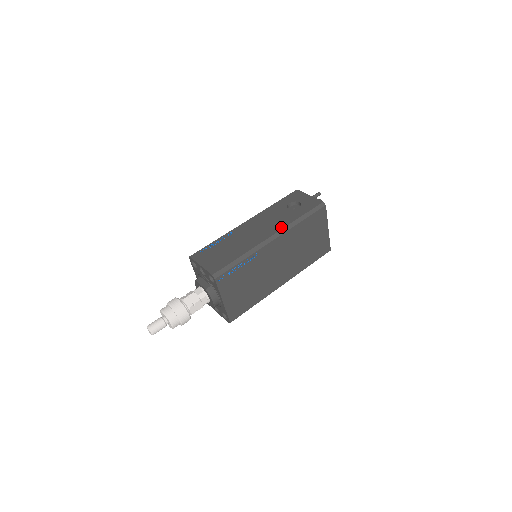
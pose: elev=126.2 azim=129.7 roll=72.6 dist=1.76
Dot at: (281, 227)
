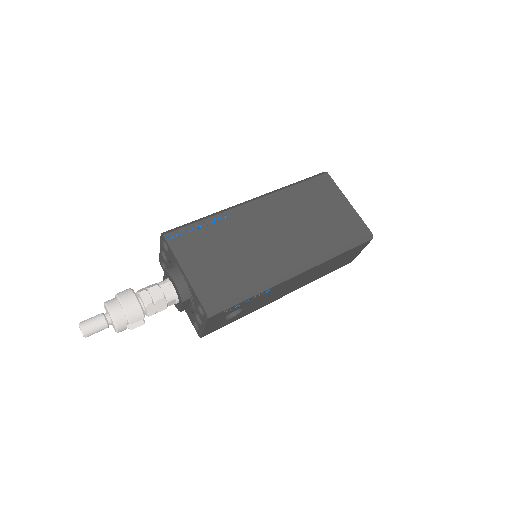
Dot at: occluded
